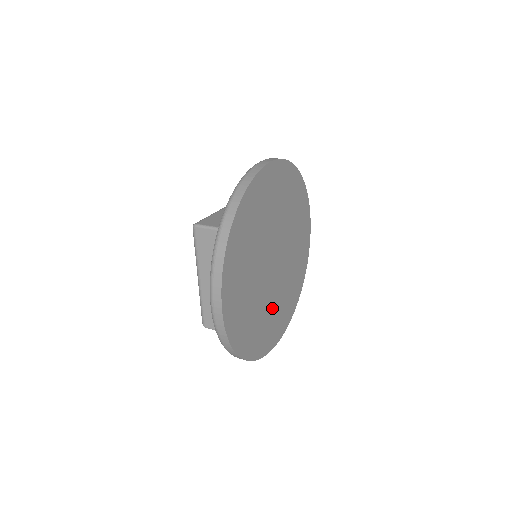
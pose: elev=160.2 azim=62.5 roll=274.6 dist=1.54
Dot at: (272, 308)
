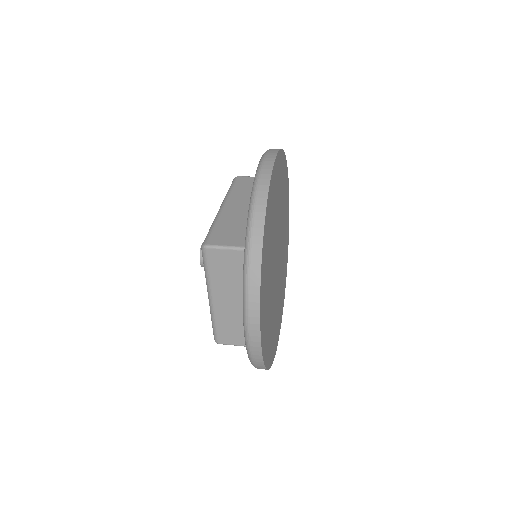
Dot at: (277, 305)
